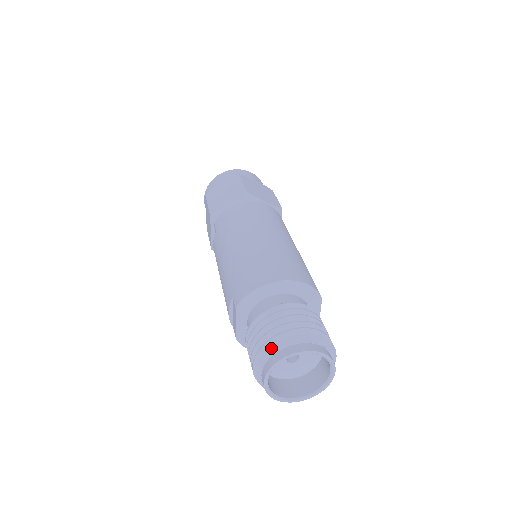
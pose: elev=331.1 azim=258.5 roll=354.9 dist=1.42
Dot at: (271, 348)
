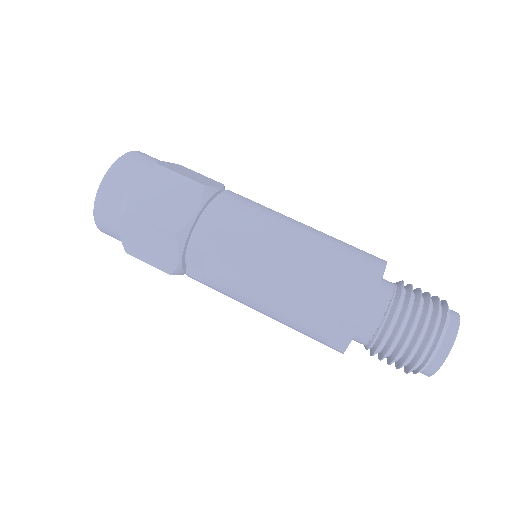
Dot at: (440, 340)
